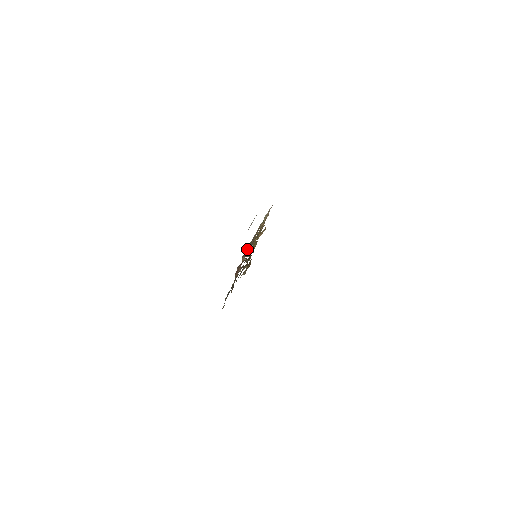
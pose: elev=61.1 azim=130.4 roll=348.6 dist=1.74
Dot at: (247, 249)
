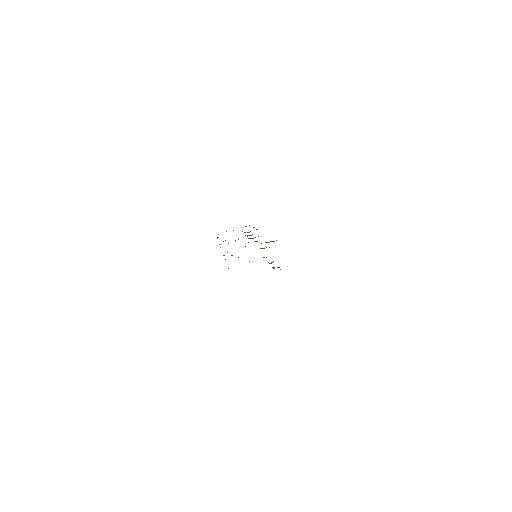
Dot at: occluded
